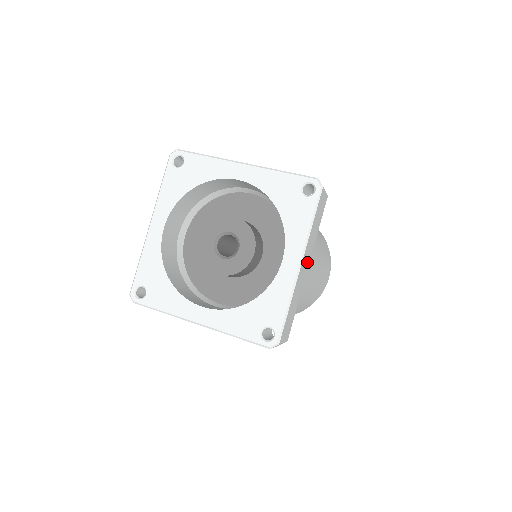
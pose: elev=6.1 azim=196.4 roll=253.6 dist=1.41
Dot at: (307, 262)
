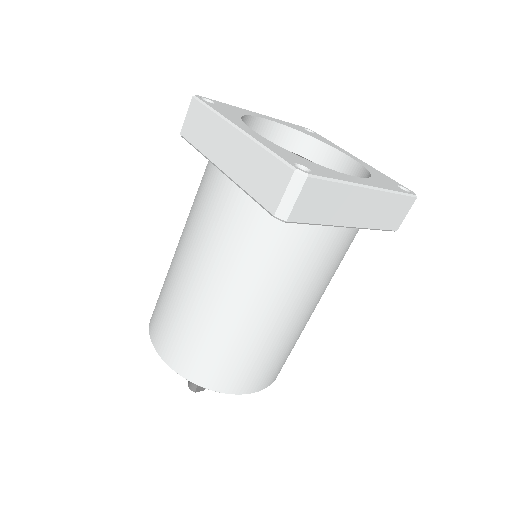
Dot at: occluded
